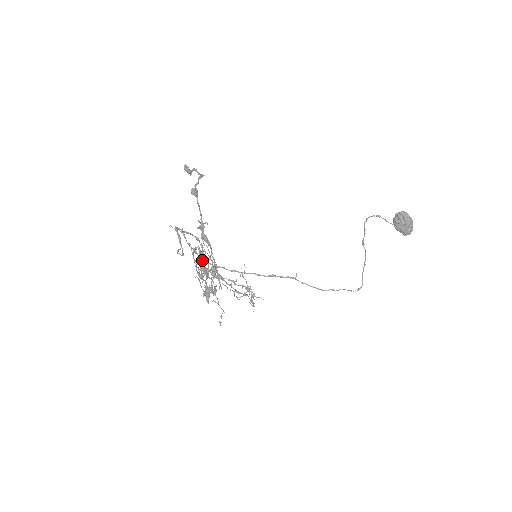
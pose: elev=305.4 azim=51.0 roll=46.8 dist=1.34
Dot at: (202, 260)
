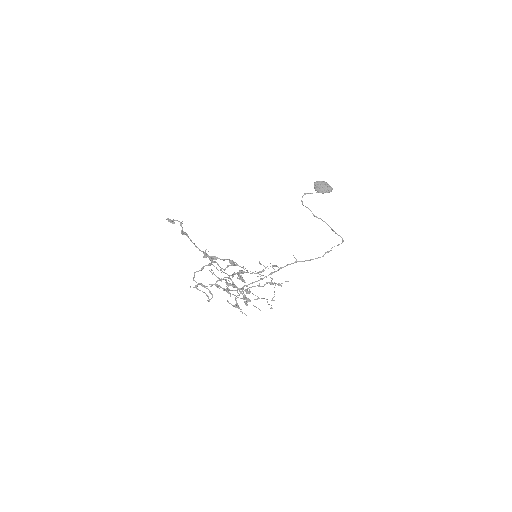
Dot at: (221, 268)
